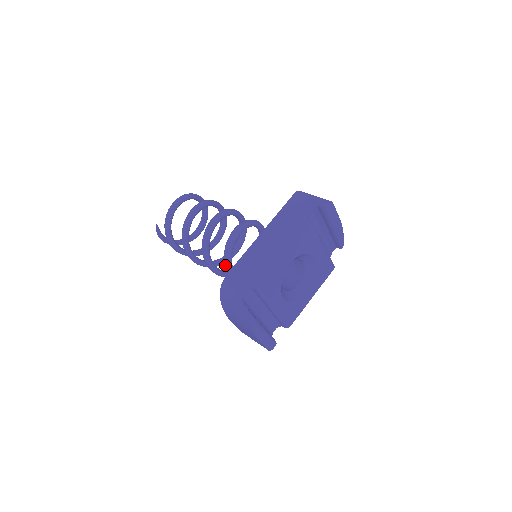
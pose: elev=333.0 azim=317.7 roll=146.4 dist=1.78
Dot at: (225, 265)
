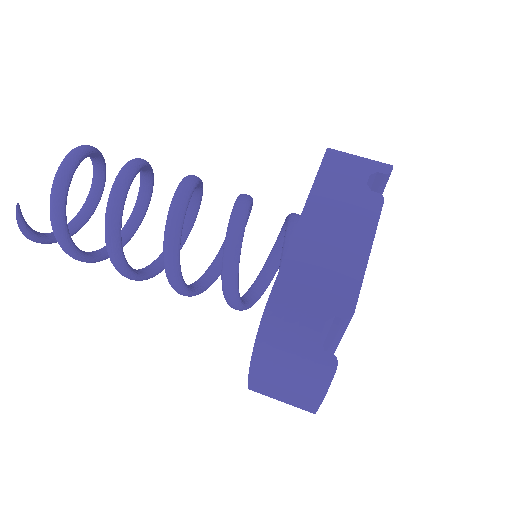
Dot at: (226, 276)
